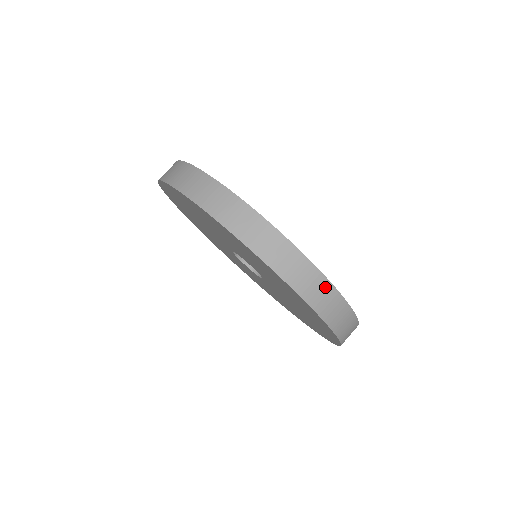
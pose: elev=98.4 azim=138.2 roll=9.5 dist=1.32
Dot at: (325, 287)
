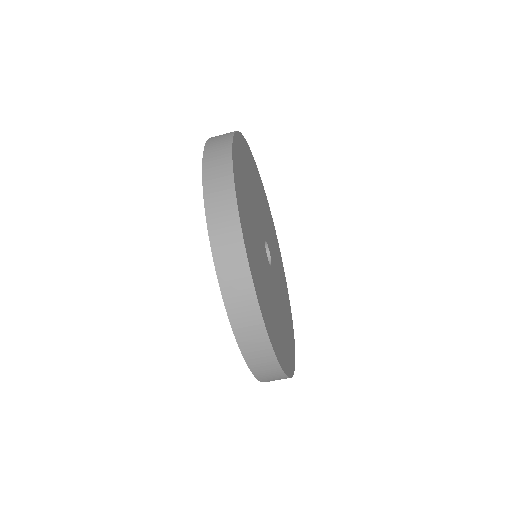
Dot at: occluded
